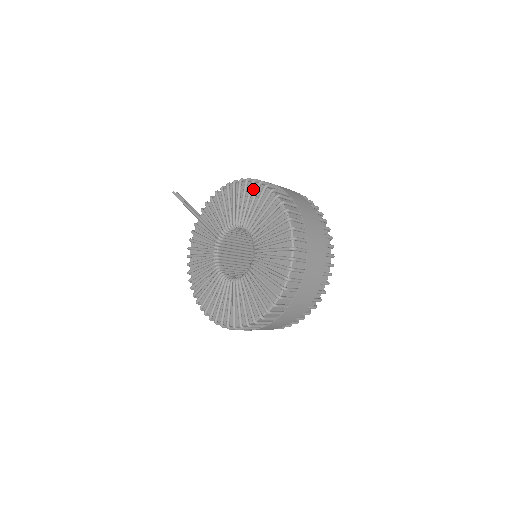
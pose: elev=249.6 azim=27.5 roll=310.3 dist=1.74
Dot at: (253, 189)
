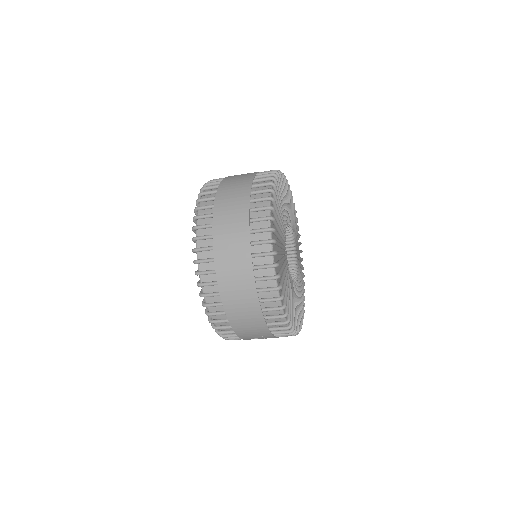
Dot at: occluded
